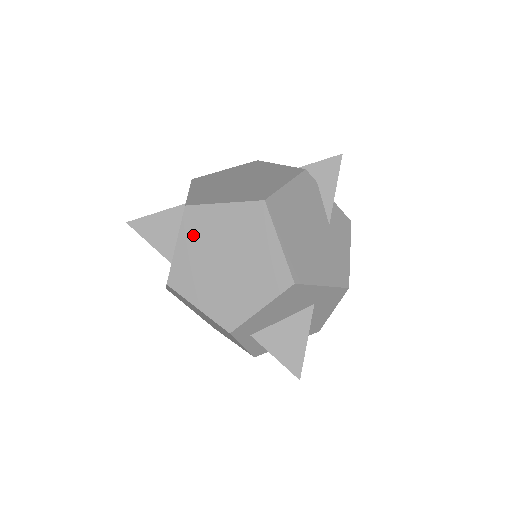
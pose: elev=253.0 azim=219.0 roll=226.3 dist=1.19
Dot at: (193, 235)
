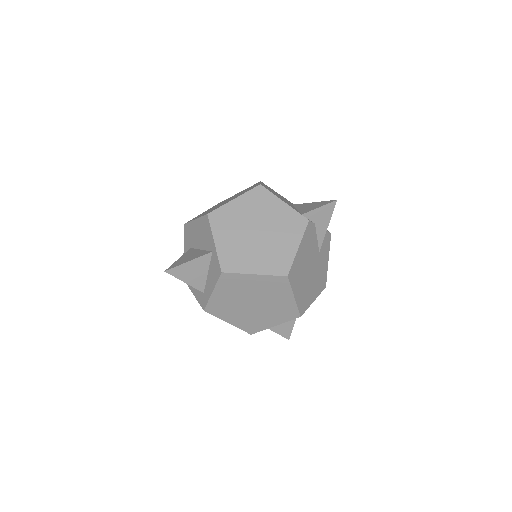
Dot at: (227, 288)
